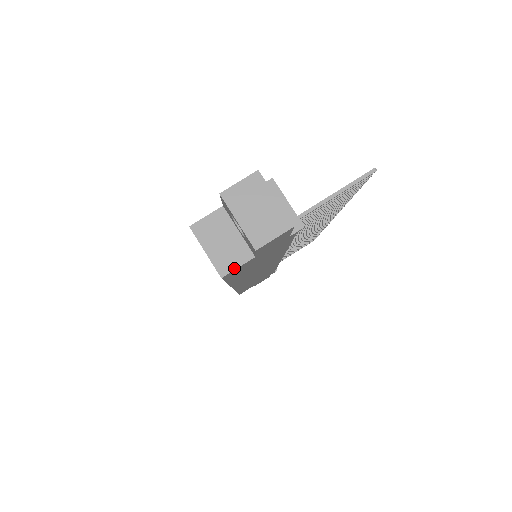
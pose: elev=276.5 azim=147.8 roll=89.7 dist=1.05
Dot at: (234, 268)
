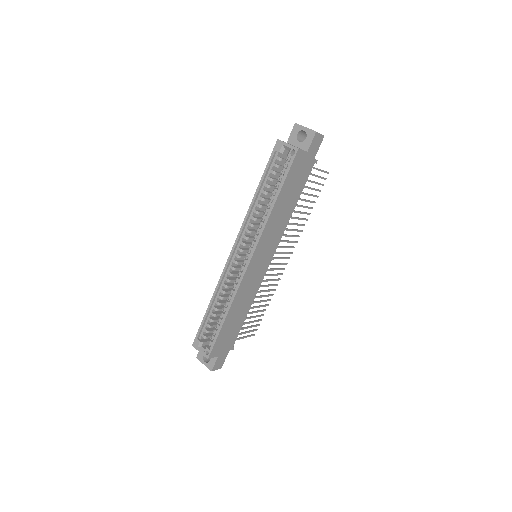
Dot at: occluded
